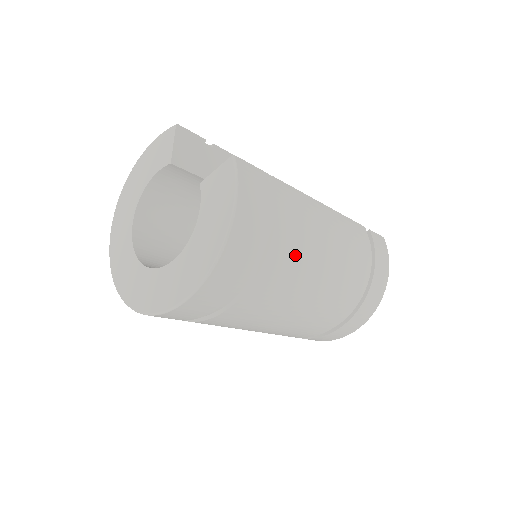
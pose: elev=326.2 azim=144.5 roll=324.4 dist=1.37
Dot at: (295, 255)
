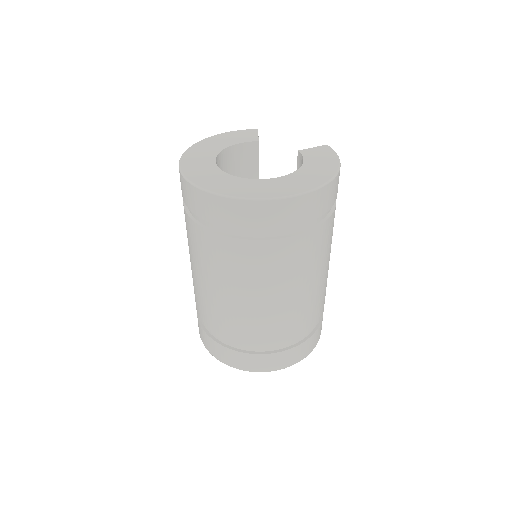
Dot at: (332, 232)
